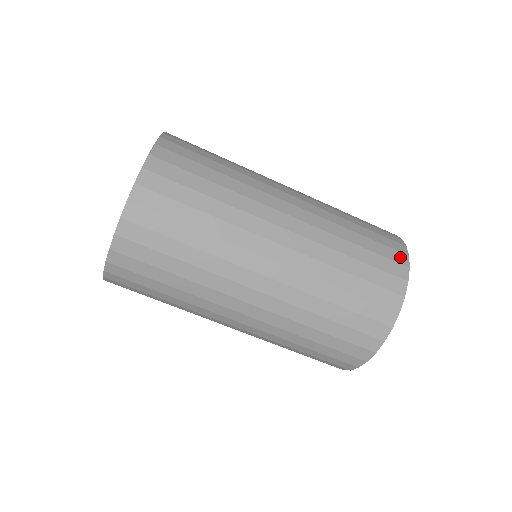
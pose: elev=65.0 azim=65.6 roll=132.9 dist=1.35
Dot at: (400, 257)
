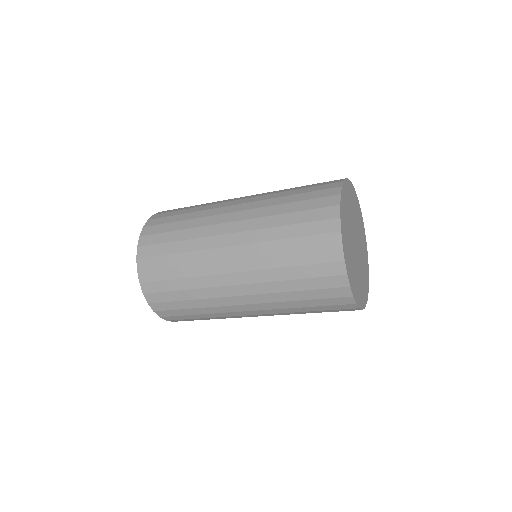
Dot at: (342, 292)
